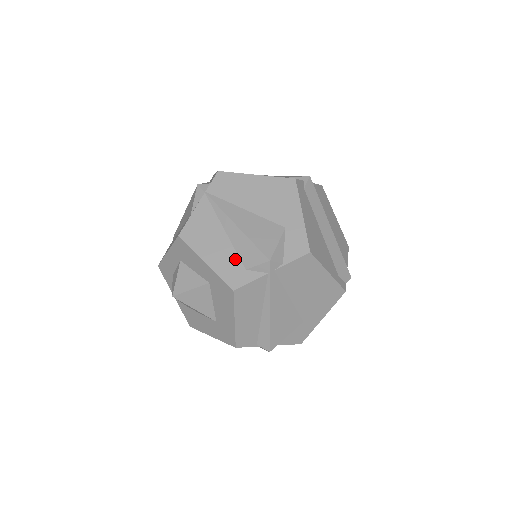
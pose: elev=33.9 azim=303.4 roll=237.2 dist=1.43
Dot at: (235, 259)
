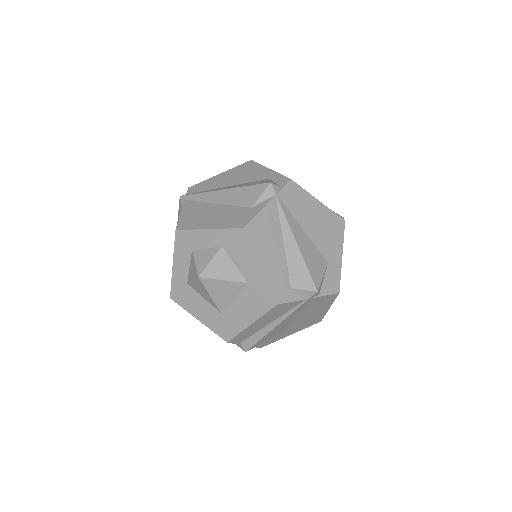
Dot at: (285, 274)
